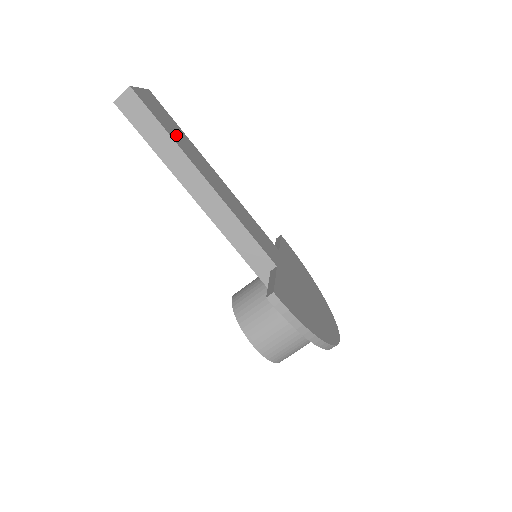
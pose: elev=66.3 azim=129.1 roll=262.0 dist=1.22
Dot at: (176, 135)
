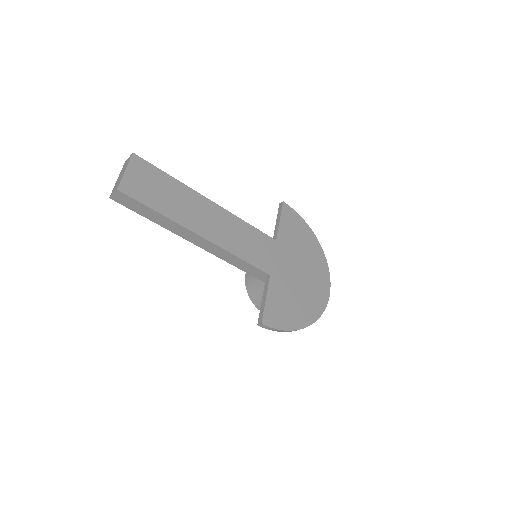
Dot at: (167, 201)
